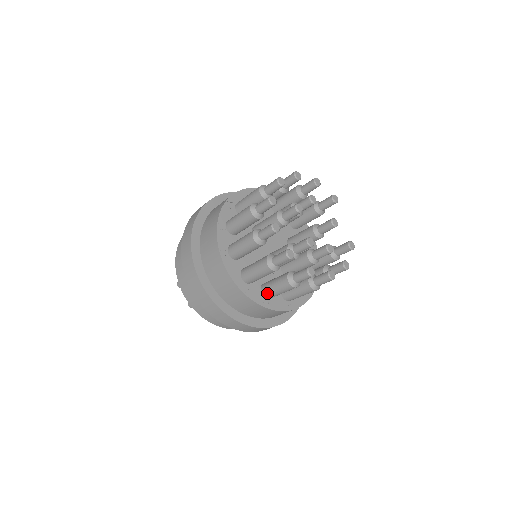
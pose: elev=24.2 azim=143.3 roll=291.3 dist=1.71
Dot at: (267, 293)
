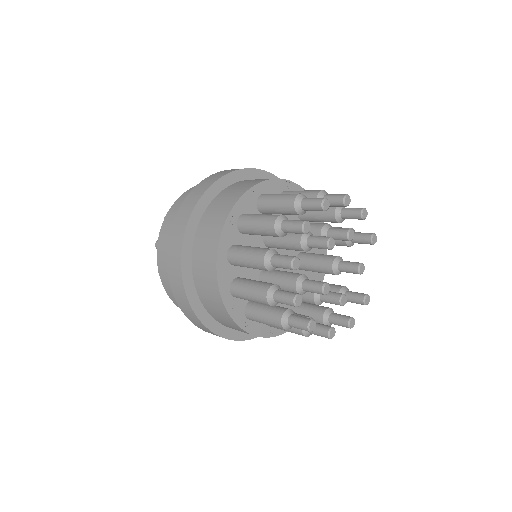
Dot at: (251, 316)
